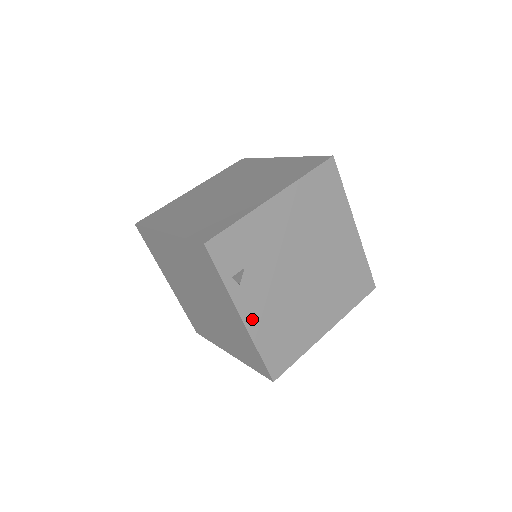
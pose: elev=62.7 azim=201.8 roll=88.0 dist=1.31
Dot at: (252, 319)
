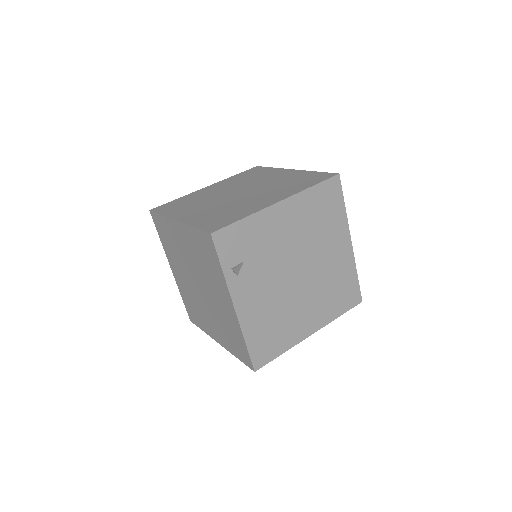
Dot at: (244, 310)
